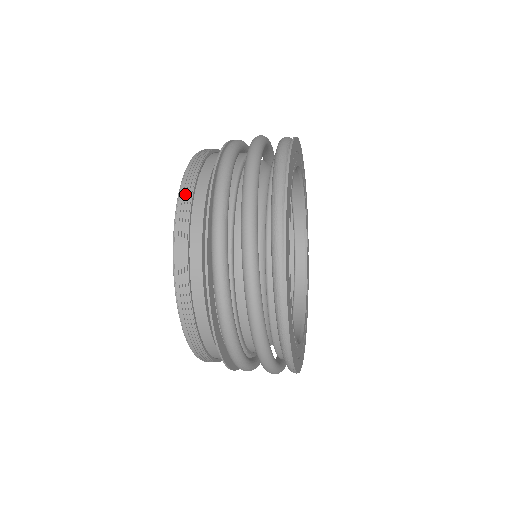
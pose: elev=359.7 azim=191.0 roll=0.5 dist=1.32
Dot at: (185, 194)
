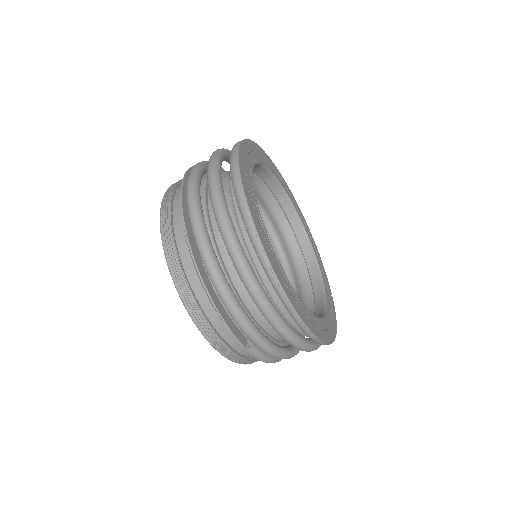
Dot at: occluded
